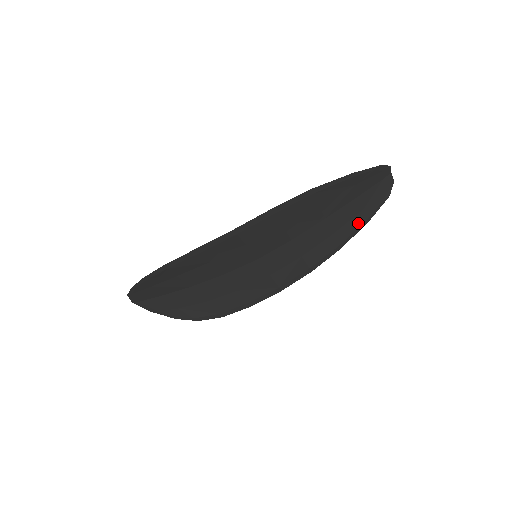
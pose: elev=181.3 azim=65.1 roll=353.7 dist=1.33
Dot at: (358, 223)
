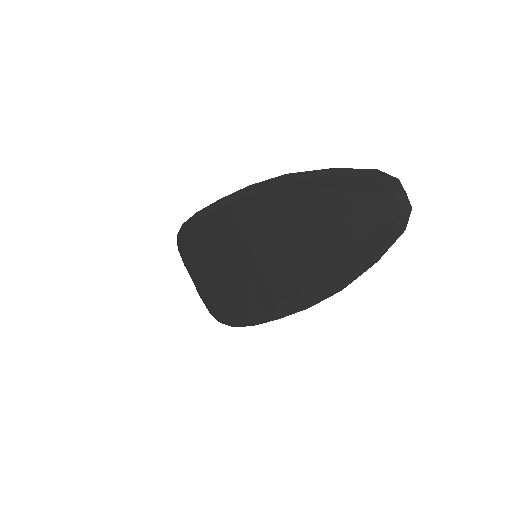
Dot at: (362, 257)
